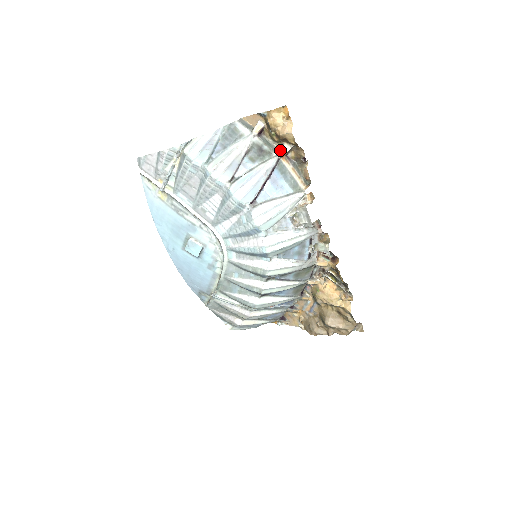
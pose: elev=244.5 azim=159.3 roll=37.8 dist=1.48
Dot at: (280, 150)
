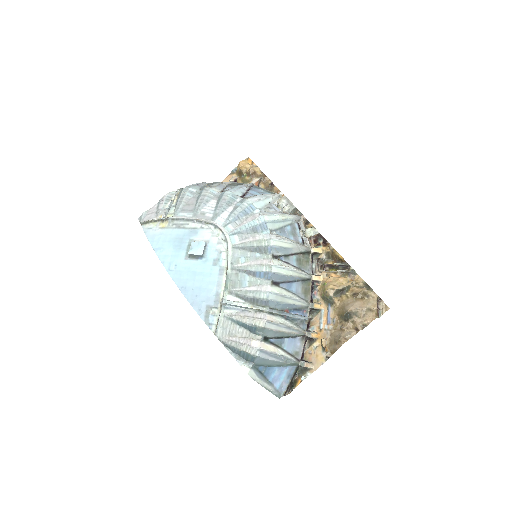
Dot at: (253, 181)
